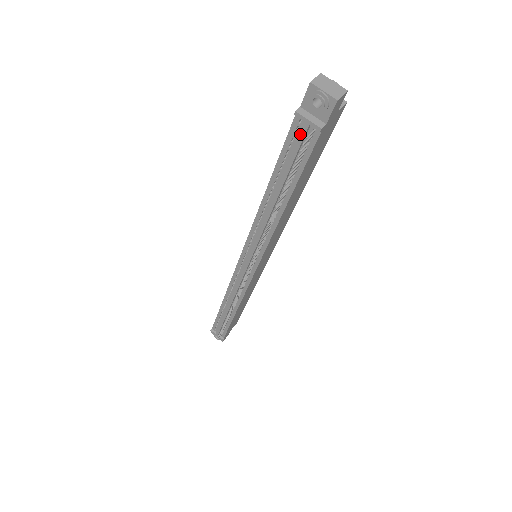
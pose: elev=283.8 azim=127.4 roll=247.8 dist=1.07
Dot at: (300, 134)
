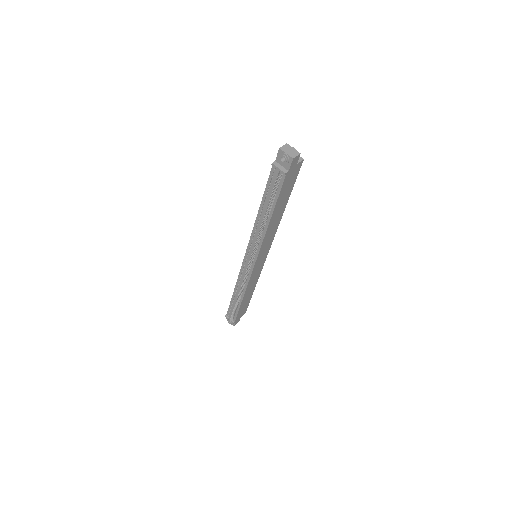
Dot at: (275, 176)
